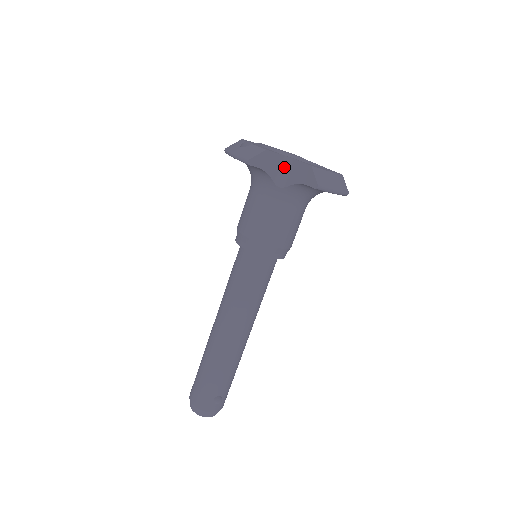
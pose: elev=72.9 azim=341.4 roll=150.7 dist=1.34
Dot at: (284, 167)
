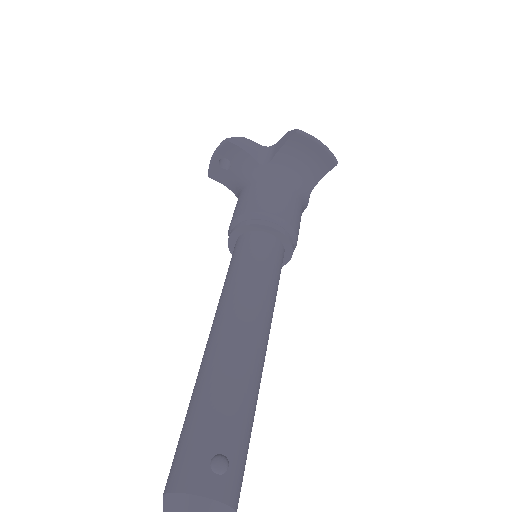
Dot at: (265, 153)
